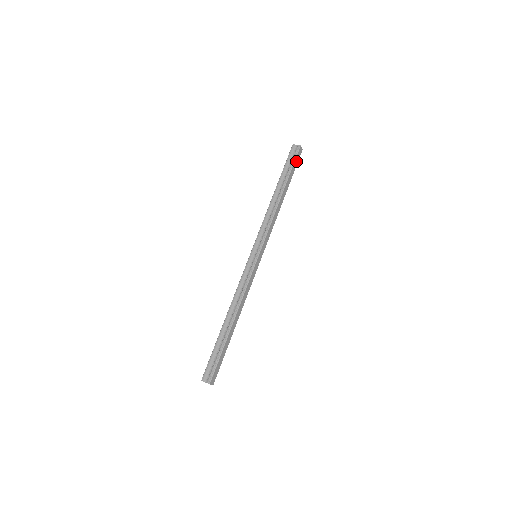
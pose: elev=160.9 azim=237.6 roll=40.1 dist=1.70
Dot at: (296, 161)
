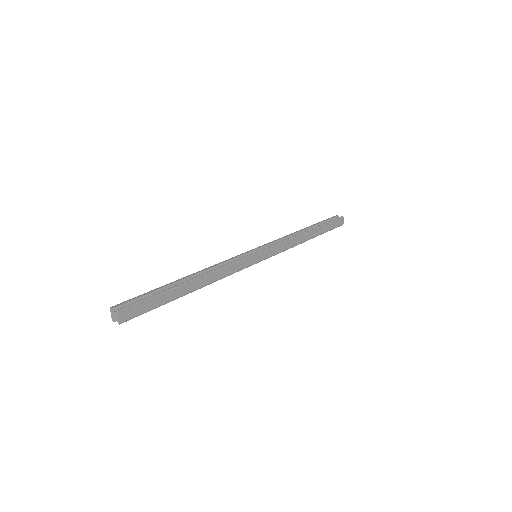
Dot at: (335, 224)
